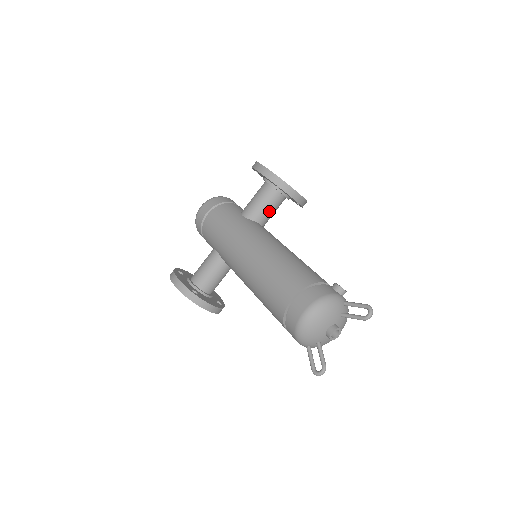
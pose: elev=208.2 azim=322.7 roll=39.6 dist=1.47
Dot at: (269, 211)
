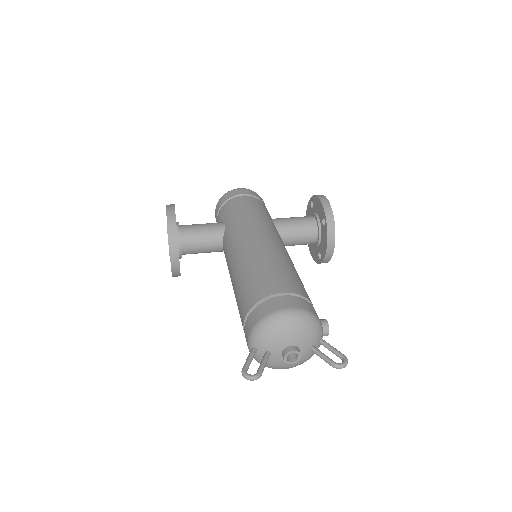
Dot at: (296, 237)
